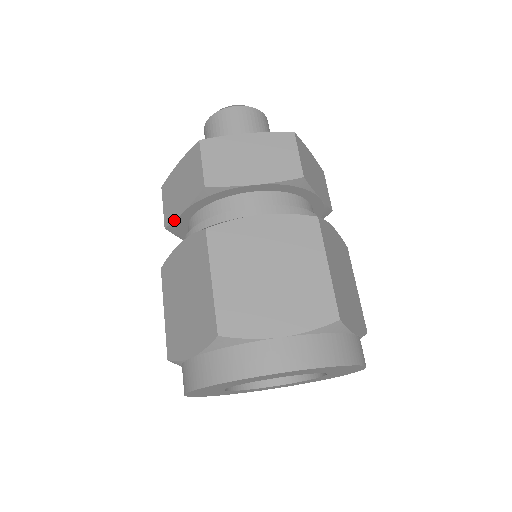
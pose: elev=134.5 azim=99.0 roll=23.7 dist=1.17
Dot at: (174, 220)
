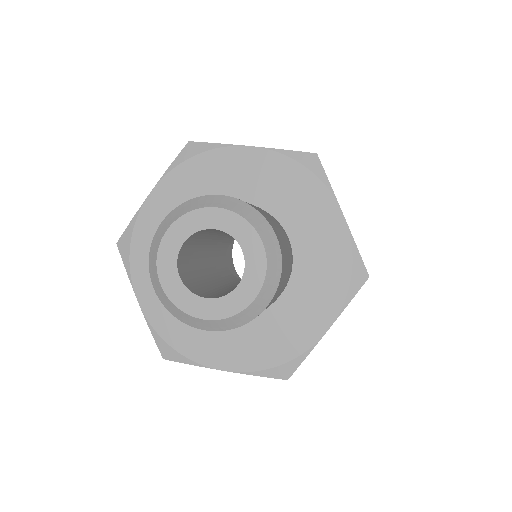
Dot at: occluded
